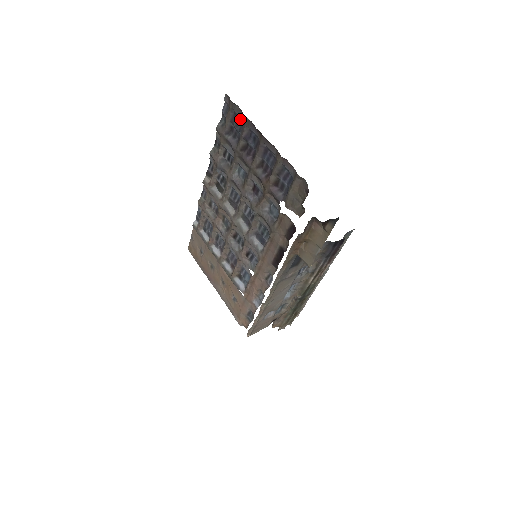
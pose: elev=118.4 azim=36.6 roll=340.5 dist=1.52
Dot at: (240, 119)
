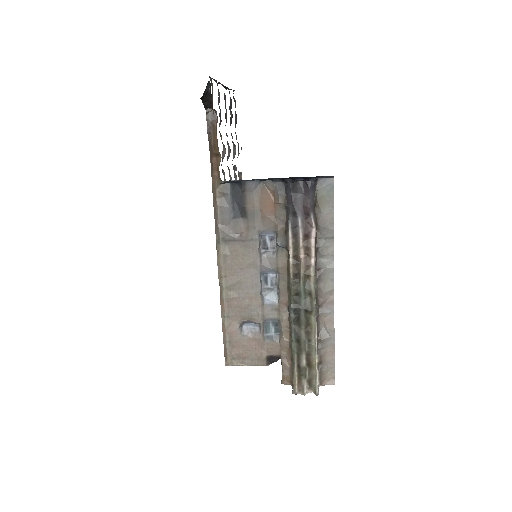
Dot at: occluded
